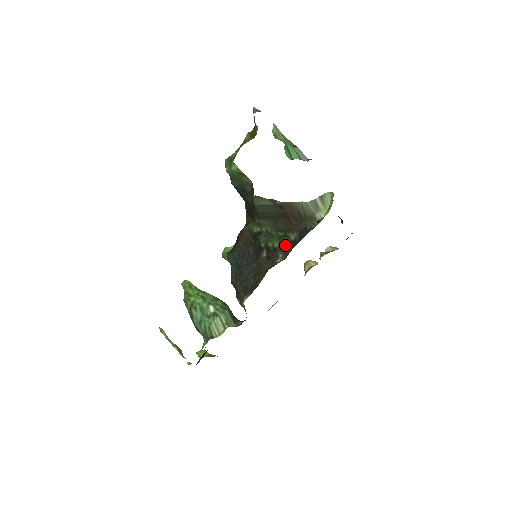
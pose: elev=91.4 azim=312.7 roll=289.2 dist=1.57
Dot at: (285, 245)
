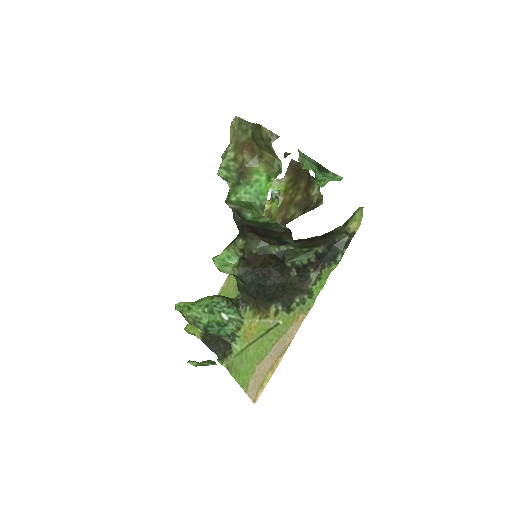
Dot at: (315, 260)
